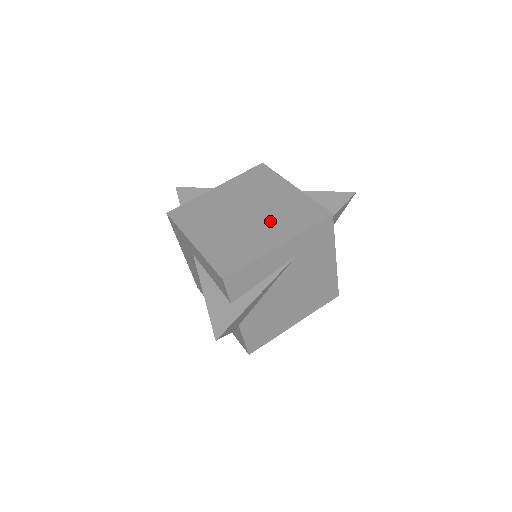
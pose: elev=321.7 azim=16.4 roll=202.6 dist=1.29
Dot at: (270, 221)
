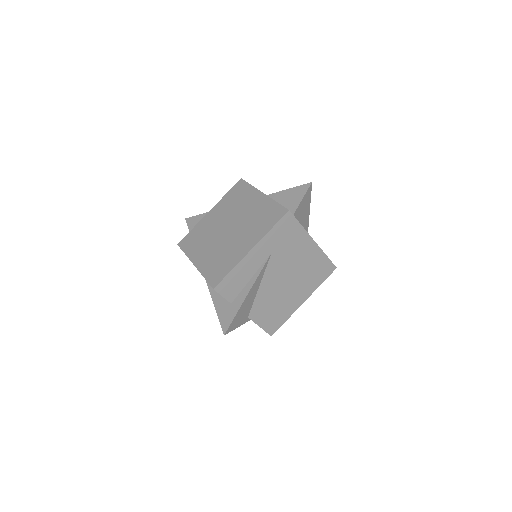
Dot at: (245, 230)
